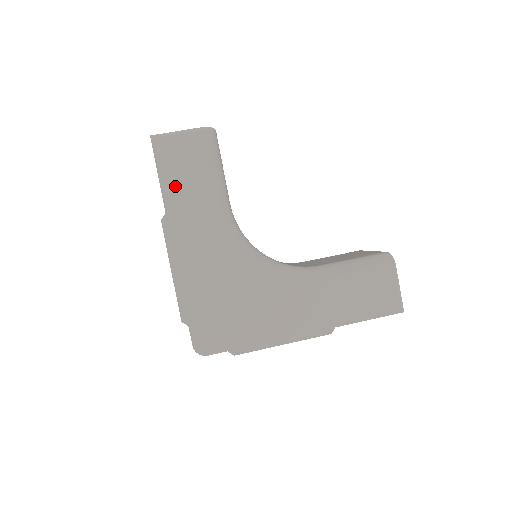
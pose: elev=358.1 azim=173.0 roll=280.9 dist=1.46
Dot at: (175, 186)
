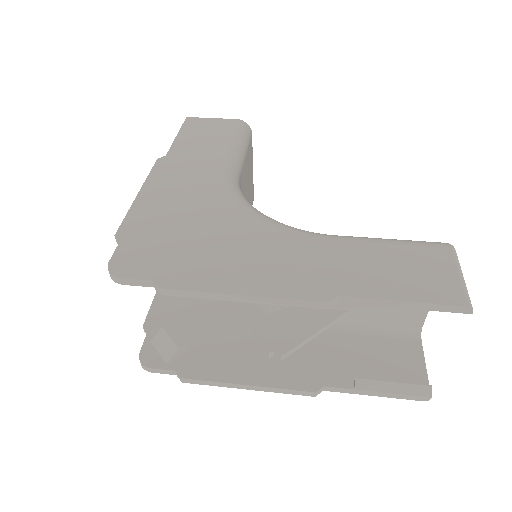
Dot at: (188, 142)
